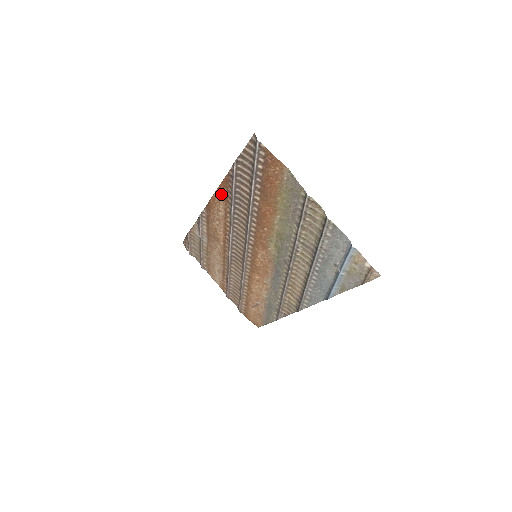
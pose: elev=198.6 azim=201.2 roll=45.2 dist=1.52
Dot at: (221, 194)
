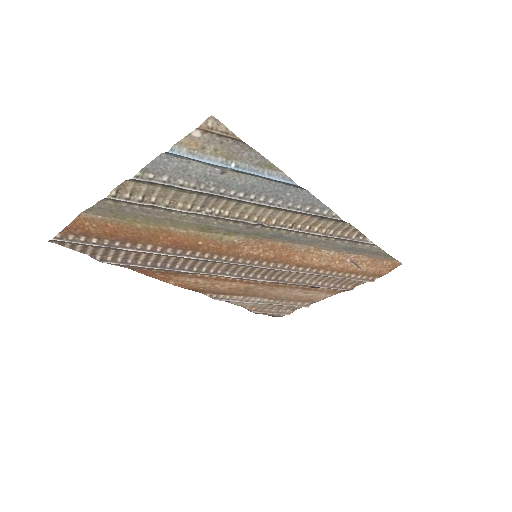
Dot at: (168, 278)
